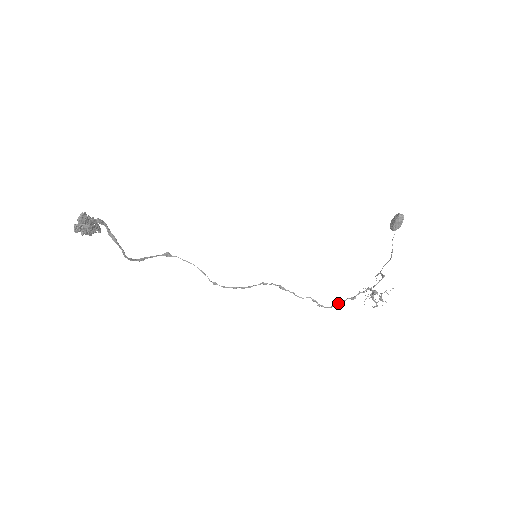
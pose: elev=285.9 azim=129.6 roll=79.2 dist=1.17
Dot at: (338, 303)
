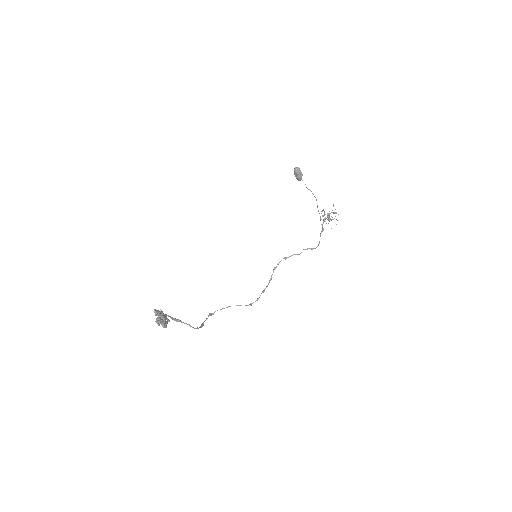
Dot at: occluded
